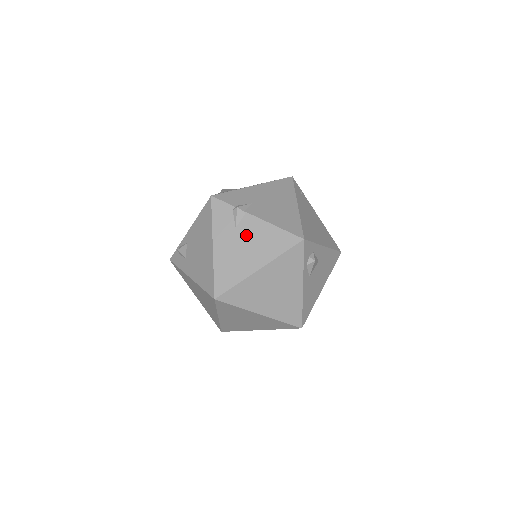
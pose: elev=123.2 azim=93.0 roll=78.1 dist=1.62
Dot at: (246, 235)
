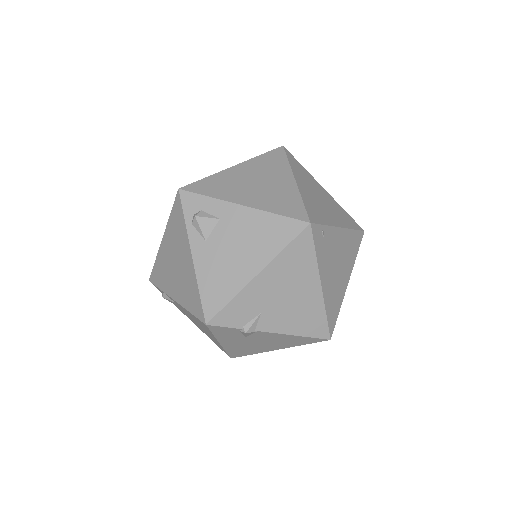
Dot at: (260, 340)
